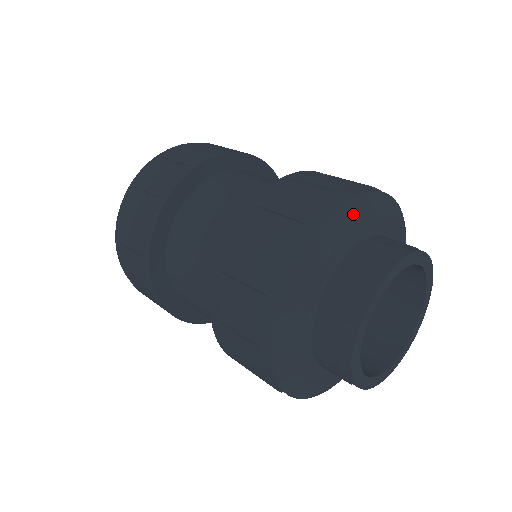
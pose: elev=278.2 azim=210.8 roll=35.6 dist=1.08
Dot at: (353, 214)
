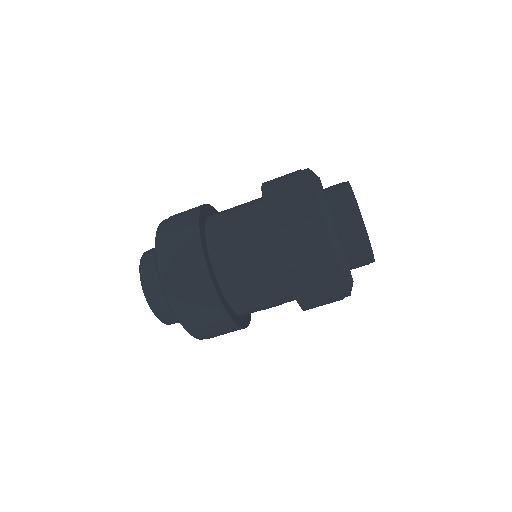
Dot at: (320, 192)
